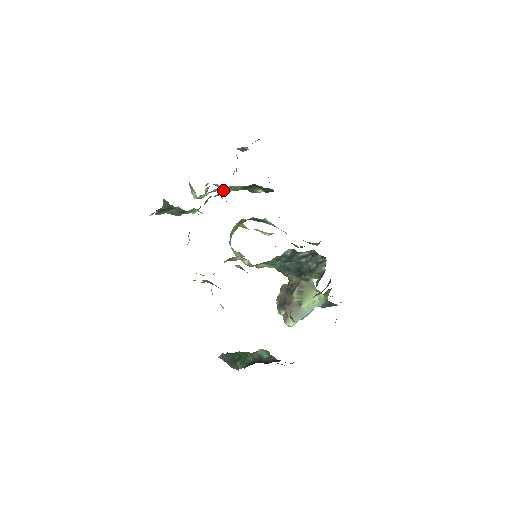
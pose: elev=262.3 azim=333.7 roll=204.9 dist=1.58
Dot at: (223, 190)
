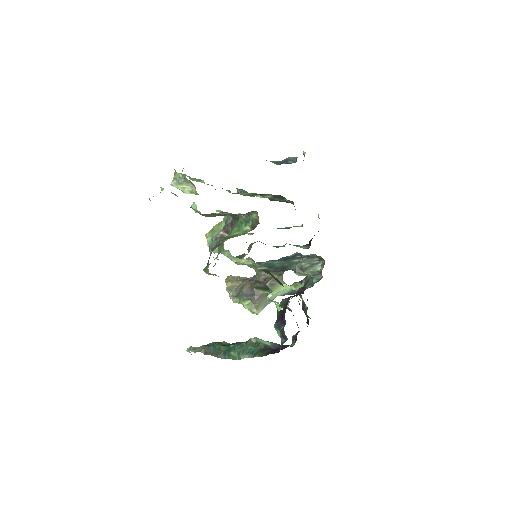
Dot at: occluded
